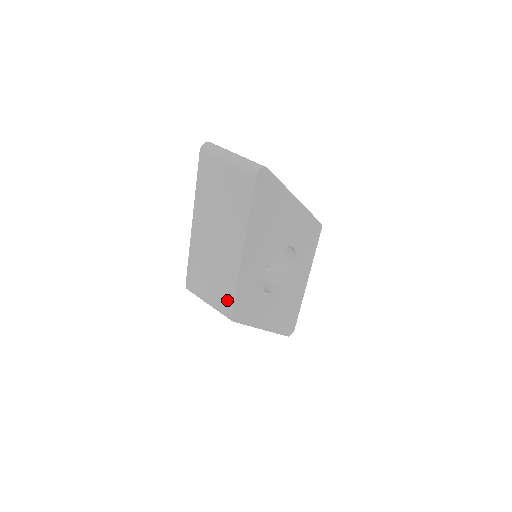
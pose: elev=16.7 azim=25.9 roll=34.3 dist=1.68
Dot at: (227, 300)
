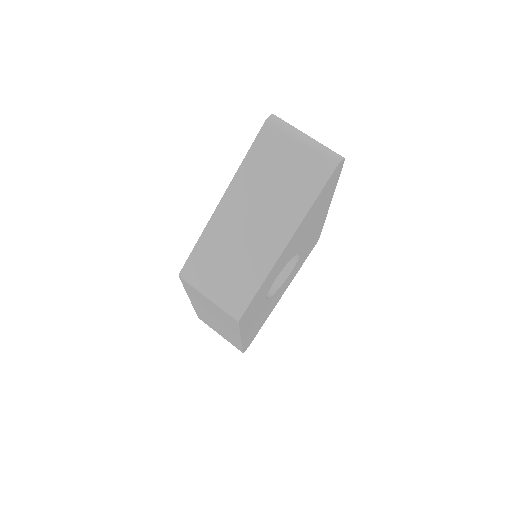
Dot at: (242, 296)
